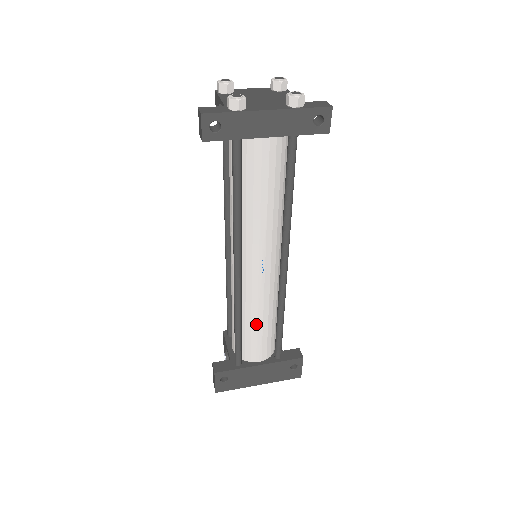
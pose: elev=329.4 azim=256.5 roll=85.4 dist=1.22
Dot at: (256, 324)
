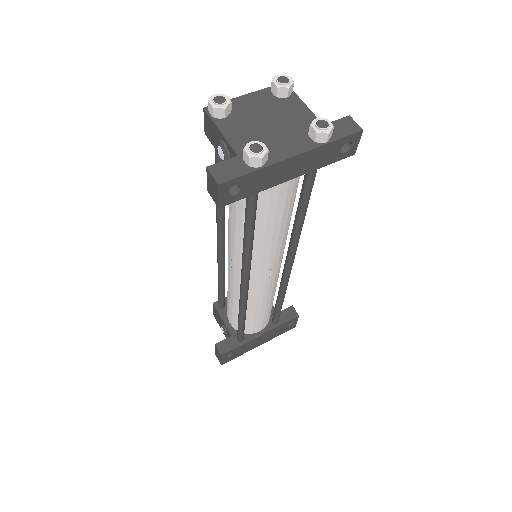
Dot at: (259, 311)
